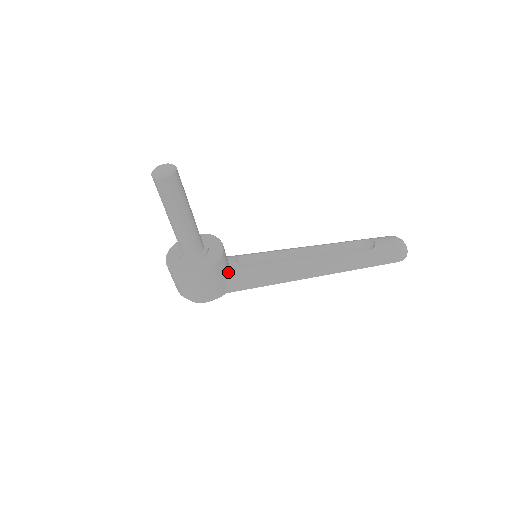
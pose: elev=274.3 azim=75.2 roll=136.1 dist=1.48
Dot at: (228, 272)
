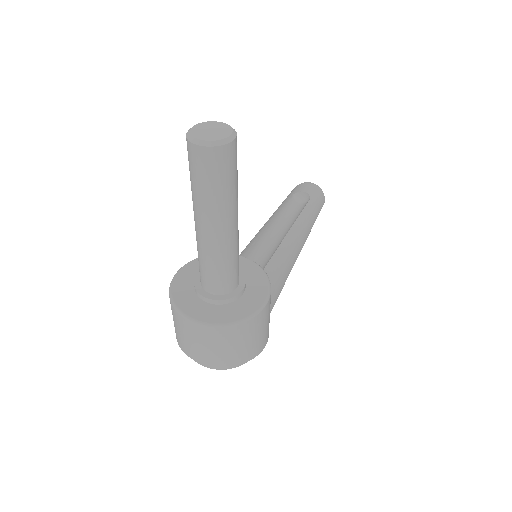
Dot at: occluded
